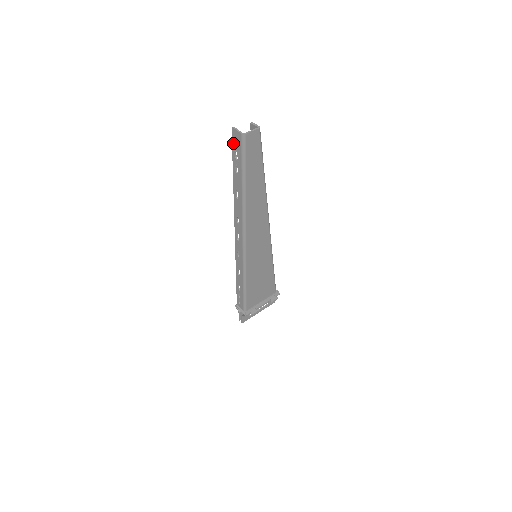
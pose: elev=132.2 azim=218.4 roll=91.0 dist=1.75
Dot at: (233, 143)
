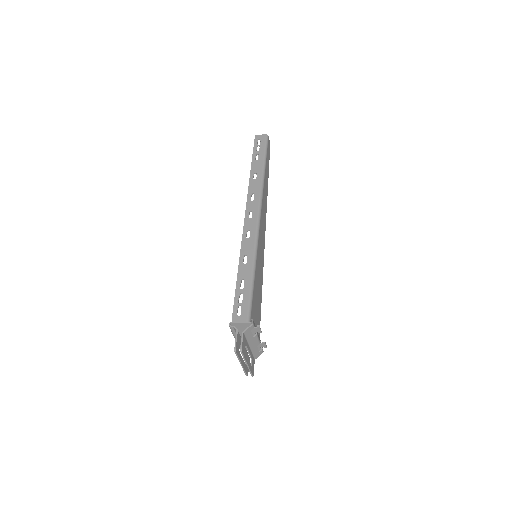
Dot at: (255, 143)
